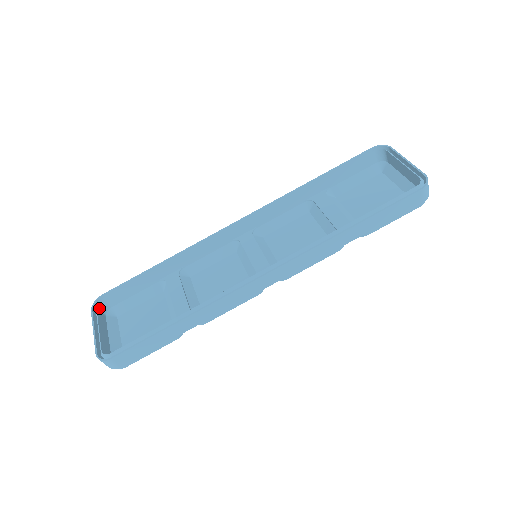
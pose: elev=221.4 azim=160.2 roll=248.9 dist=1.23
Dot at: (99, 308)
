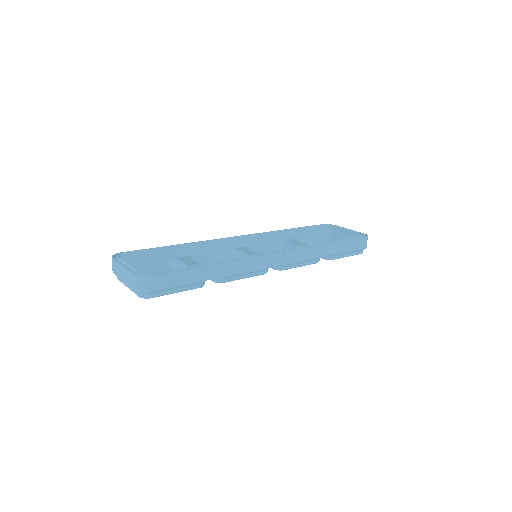
Dot at: occluded
